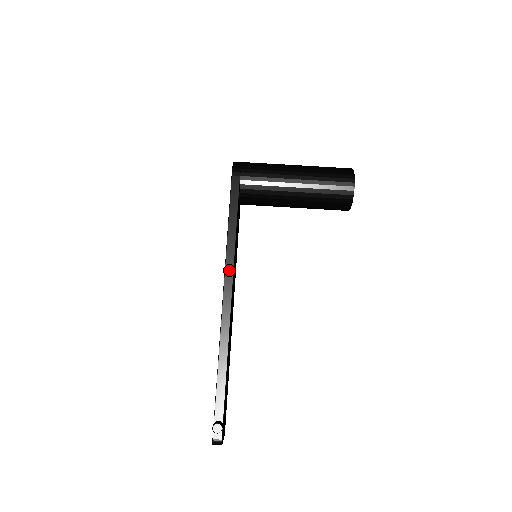
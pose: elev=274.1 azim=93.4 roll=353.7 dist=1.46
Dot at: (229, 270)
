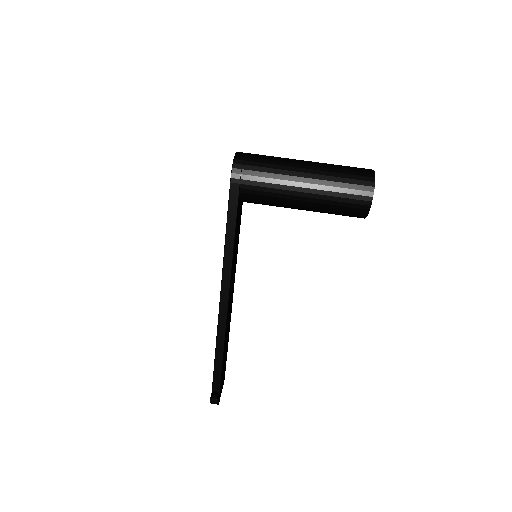
Dot at: (226, 280)
